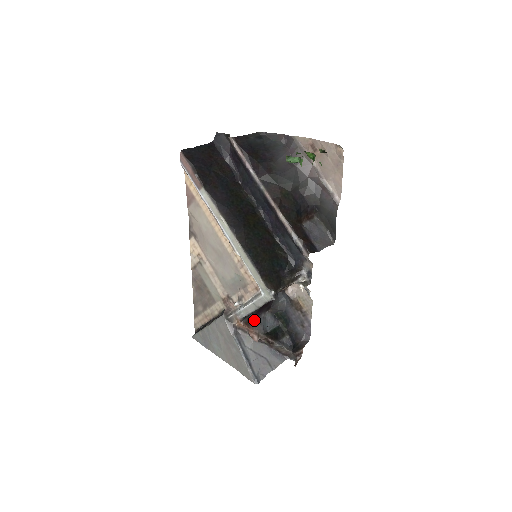
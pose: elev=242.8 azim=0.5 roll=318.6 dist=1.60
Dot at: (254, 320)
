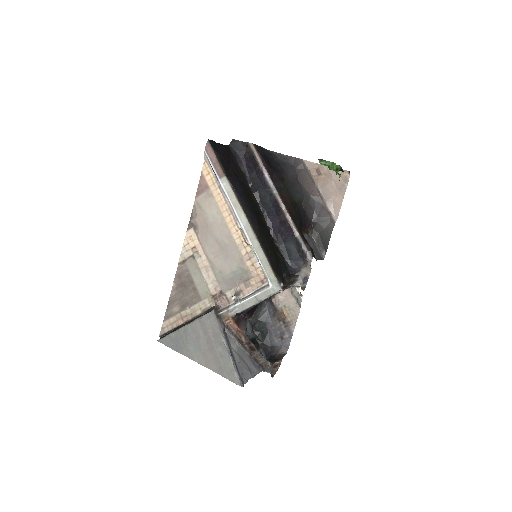
Dot at: (242, 321)
